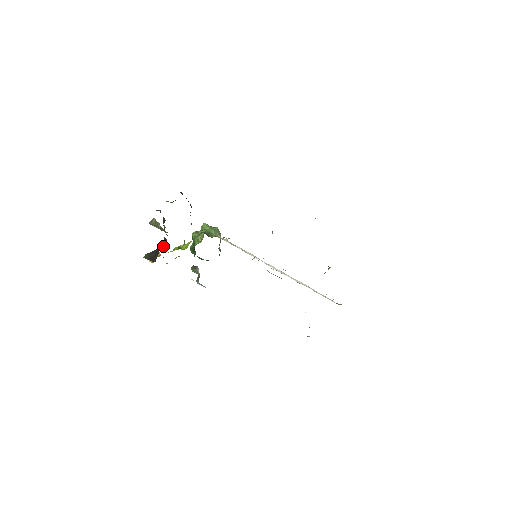
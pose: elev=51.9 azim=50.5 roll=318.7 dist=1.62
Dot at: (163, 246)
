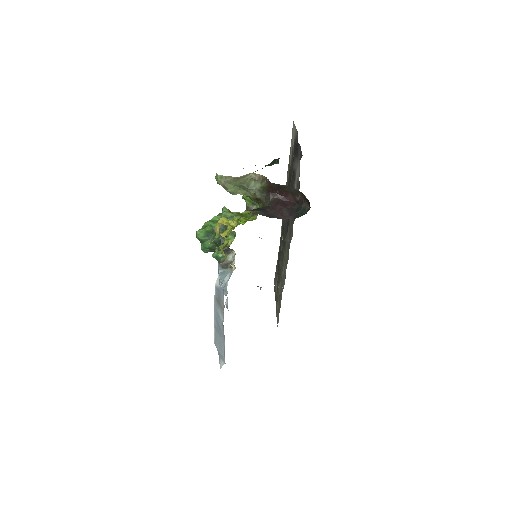
Dot at: (289, 205)
